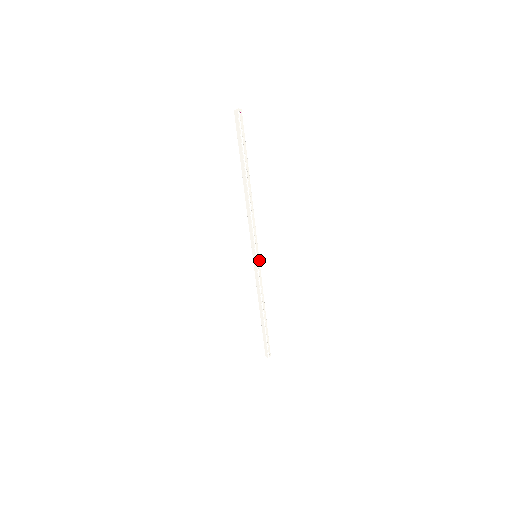
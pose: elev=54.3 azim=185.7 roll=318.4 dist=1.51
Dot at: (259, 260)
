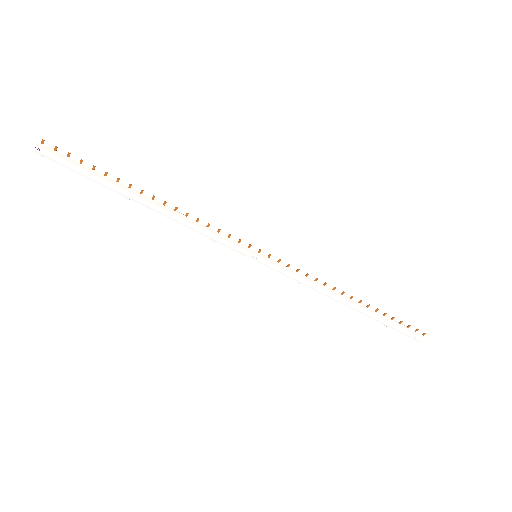
Dot at: (264, 259)
